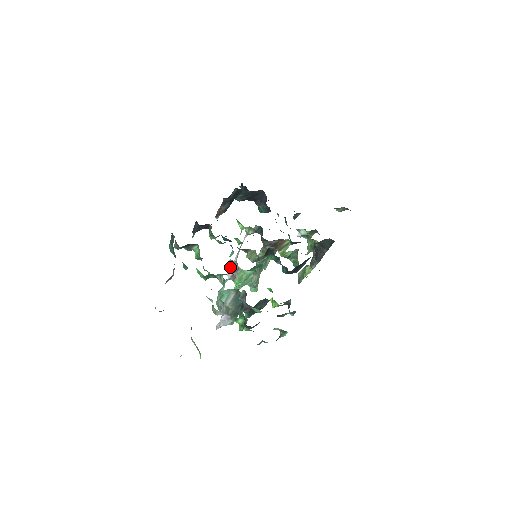
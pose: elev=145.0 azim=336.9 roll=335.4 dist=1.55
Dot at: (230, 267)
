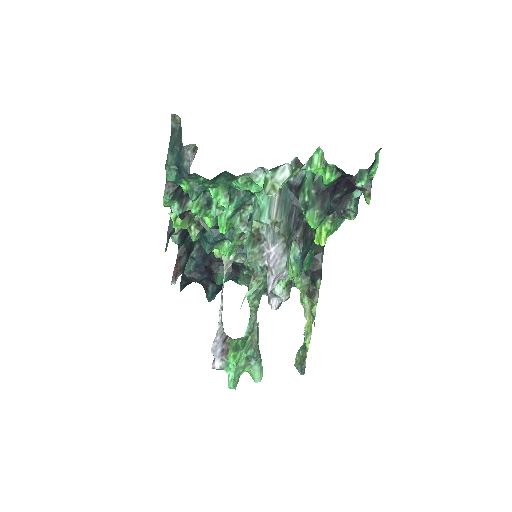
Dot at: (214, 342)
